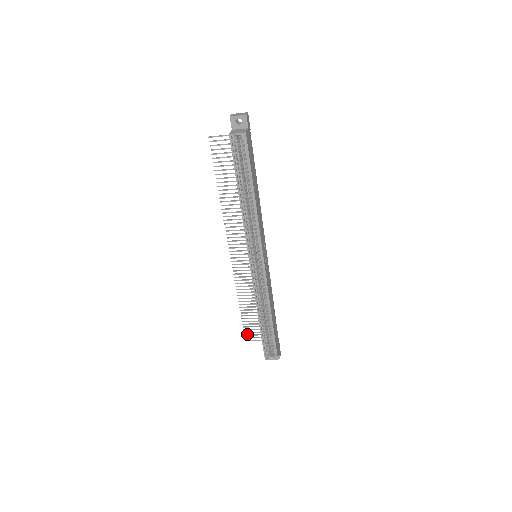
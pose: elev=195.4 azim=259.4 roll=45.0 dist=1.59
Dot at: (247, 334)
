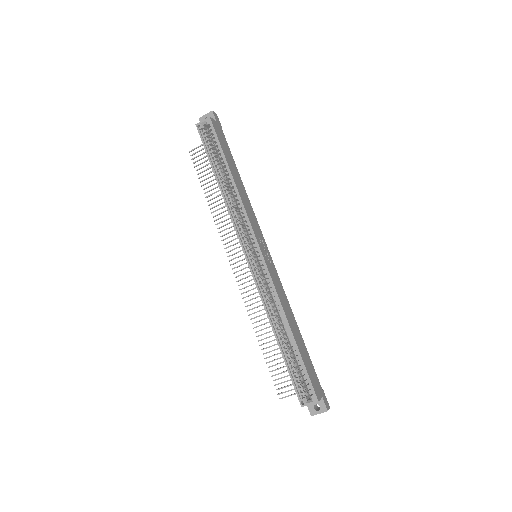
Dot at: (279, 388)
